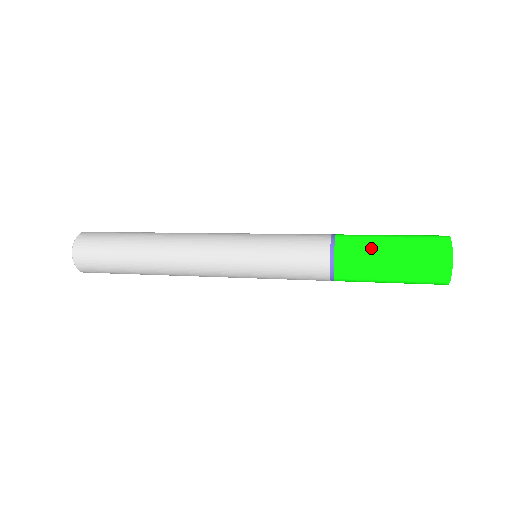
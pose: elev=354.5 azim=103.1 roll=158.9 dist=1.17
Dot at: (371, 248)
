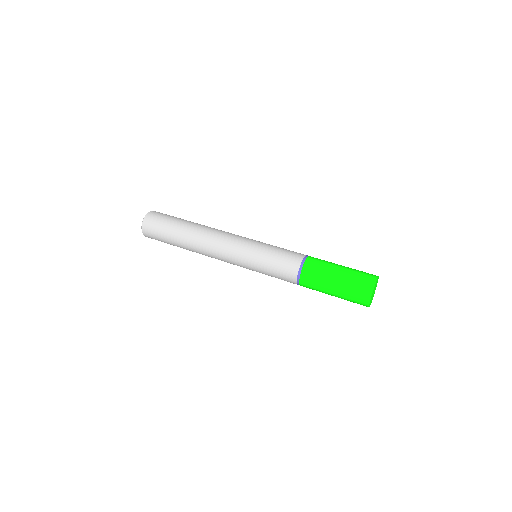
Dot at: (321, 291)
